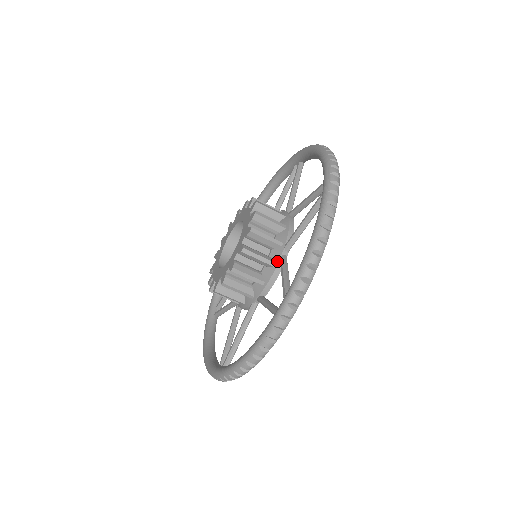
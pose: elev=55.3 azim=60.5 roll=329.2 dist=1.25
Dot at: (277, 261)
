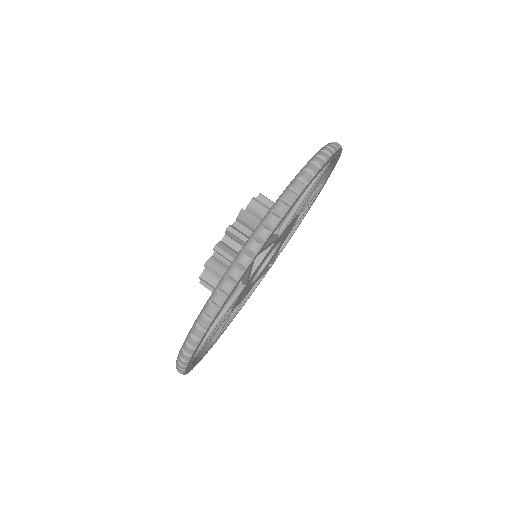
Dot at: occluded
